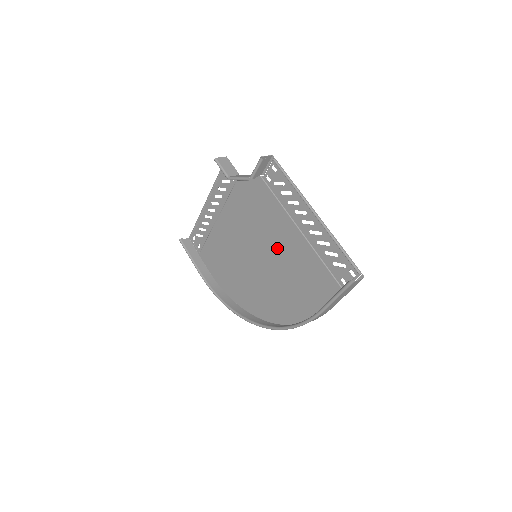
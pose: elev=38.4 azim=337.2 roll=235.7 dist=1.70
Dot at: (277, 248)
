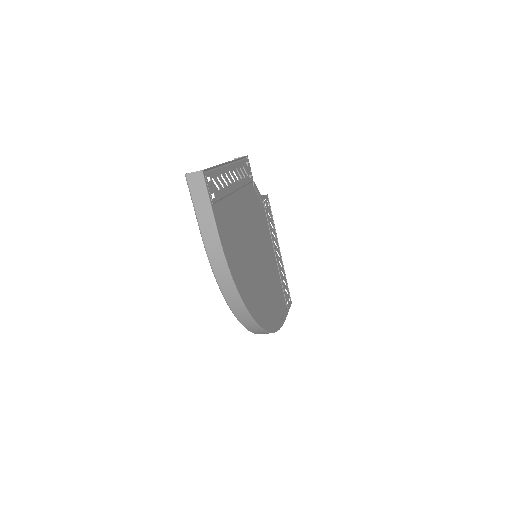
Dot at: (247, 229)
